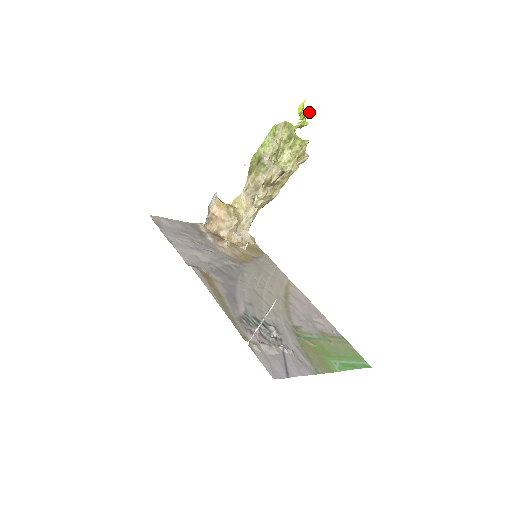
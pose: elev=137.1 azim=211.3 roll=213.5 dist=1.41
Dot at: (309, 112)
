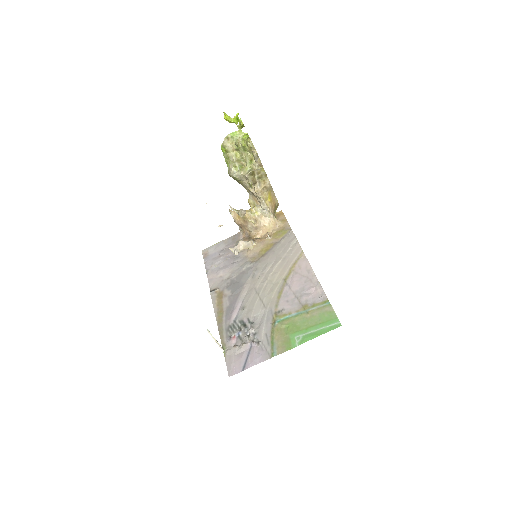
Dot at: (238, 113)
